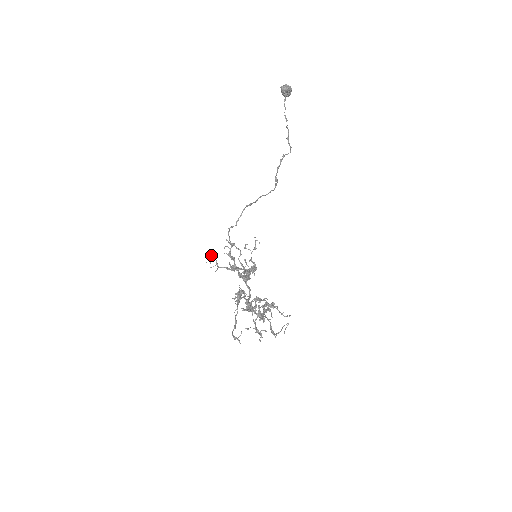
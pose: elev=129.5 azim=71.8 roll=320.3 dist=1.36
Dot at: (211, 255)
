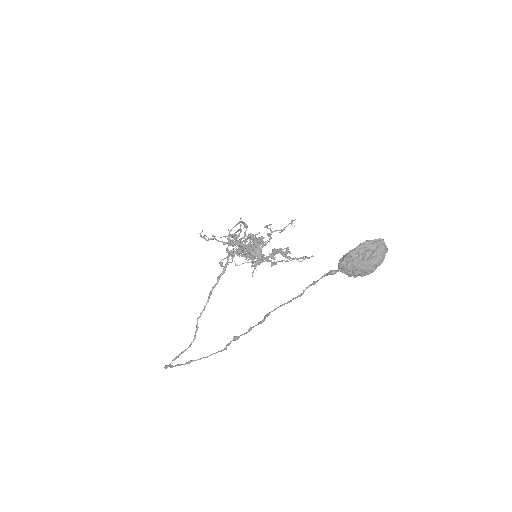
Dot at: (203, 236)
